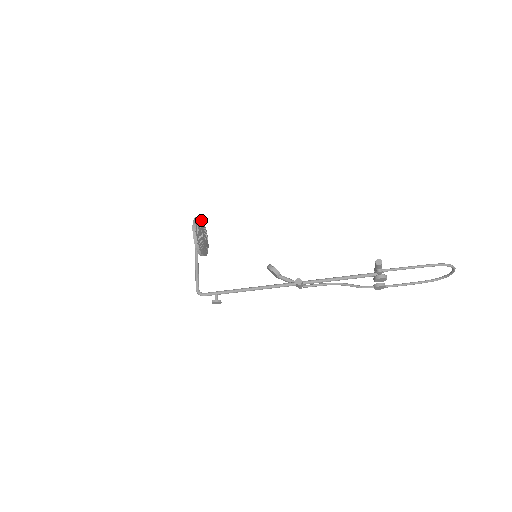
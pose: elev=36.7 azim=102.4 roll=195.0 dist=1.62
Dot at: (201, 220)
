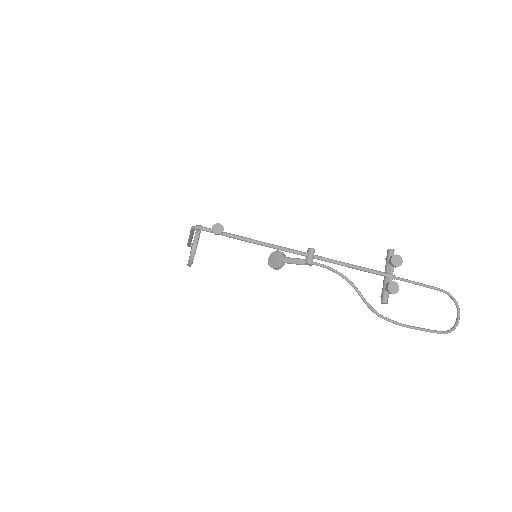
Dot at: occluded
